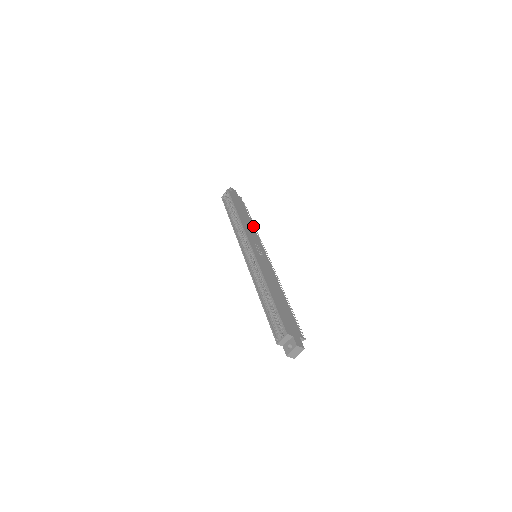
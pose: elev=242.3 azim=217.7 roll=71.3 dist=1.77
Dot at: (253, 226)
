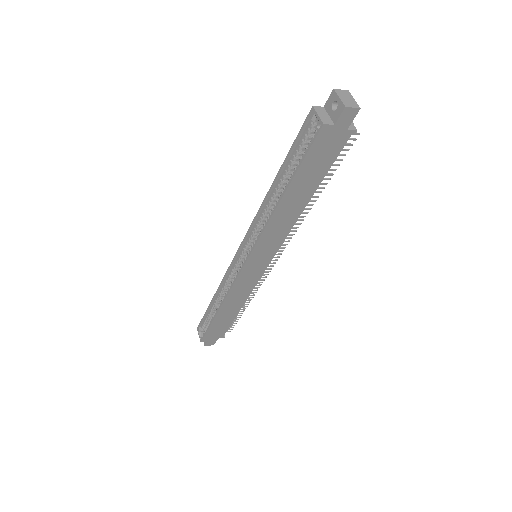
Dot at: occluded
